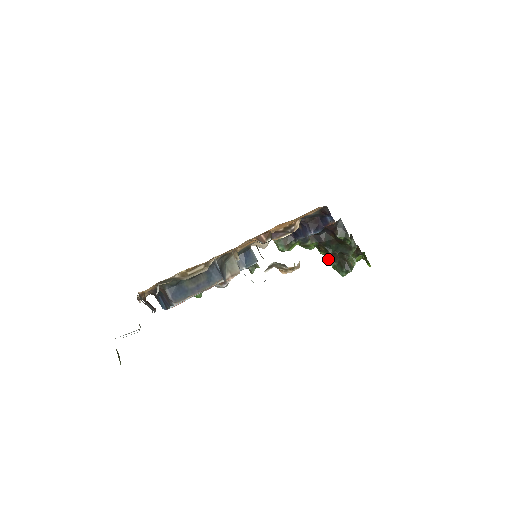
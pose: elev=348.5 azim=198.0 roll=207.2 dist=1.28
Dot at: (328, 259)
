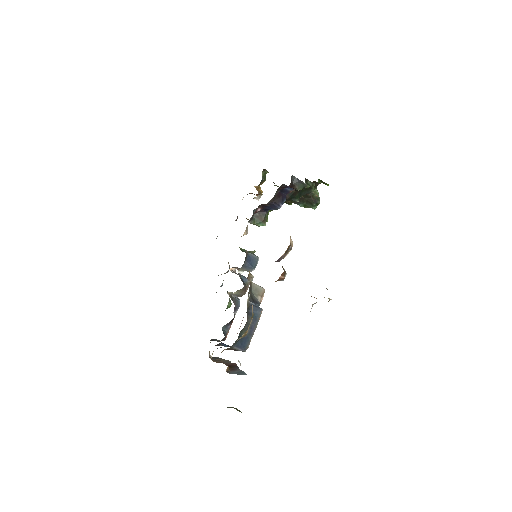
Dot at: (297, 204)
